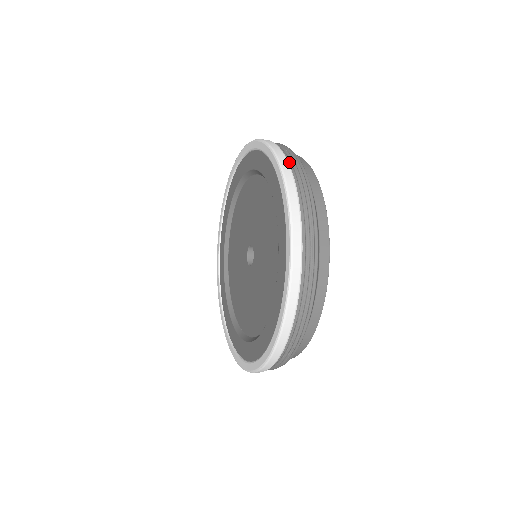
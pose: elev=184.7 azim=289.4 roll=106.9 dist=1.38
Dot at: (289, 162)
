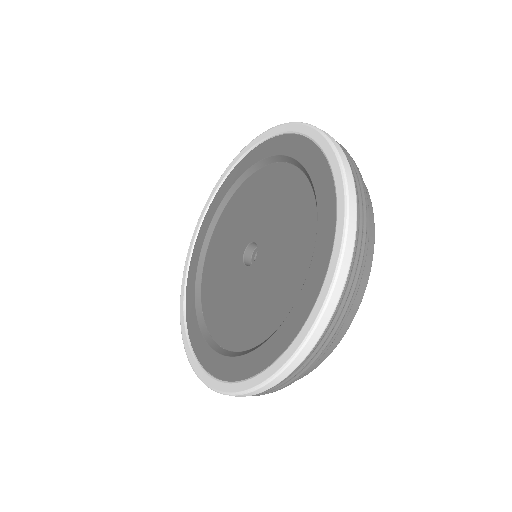
Dot at: occluded
